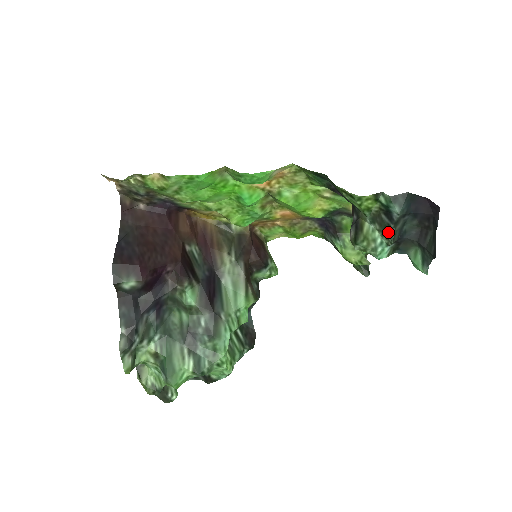
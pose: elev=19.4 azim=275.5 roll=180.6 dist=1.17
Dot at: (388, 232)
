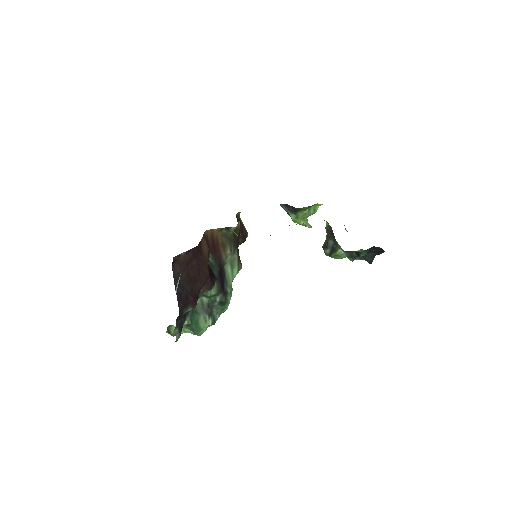
Dot at: (353, 259)
